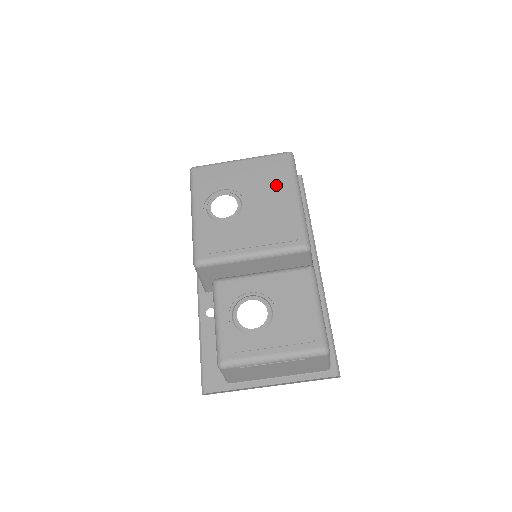
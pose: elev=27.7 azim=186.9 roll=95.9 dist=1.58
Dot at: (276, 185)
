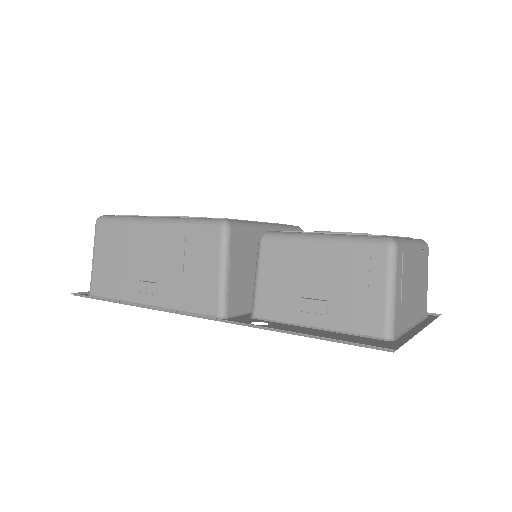
Dot at: occluded
